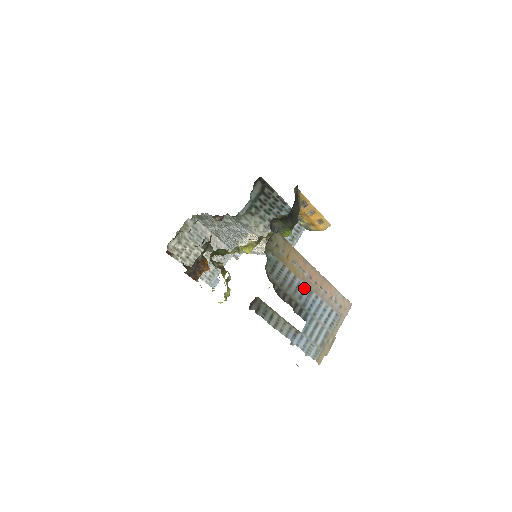
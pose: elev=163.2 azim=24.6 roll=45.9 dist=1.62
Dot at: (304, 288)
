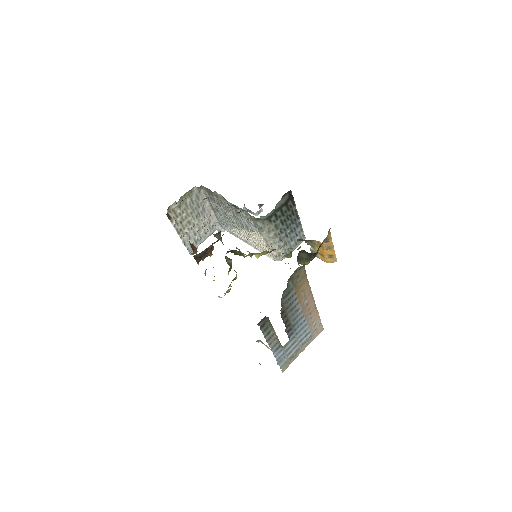
Dot at: (300, 313)
